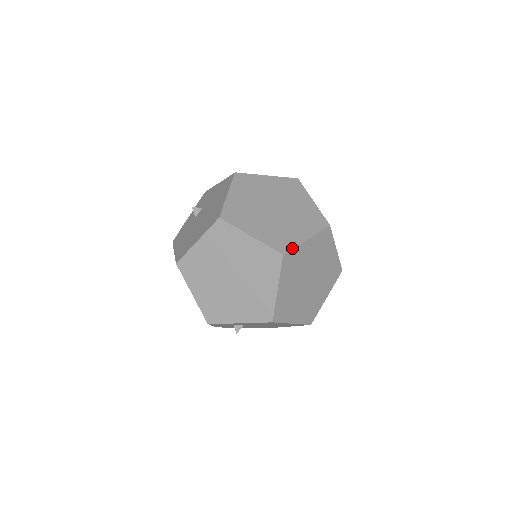
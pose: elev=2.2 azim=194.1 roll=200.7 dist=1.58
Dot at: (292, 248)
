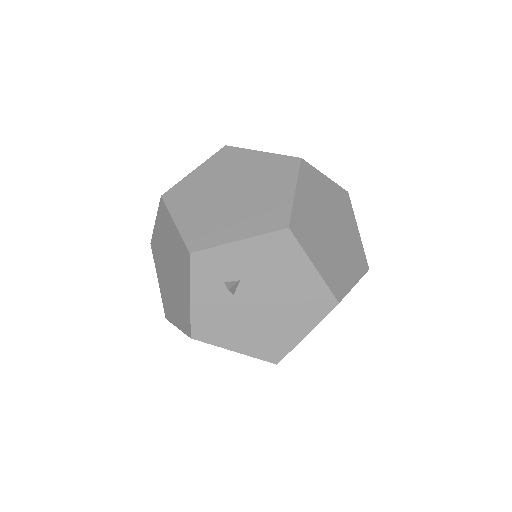
Dot at: (310, 165)
